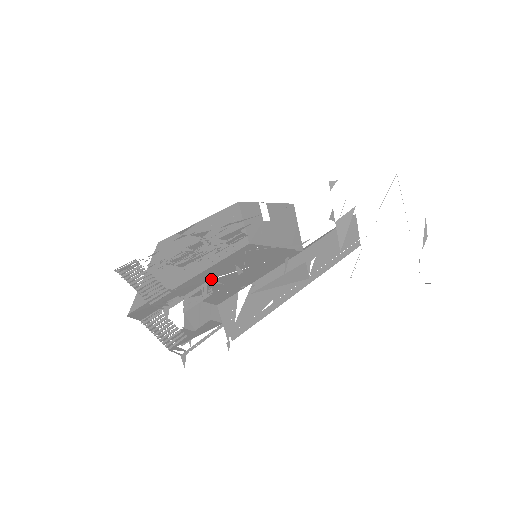
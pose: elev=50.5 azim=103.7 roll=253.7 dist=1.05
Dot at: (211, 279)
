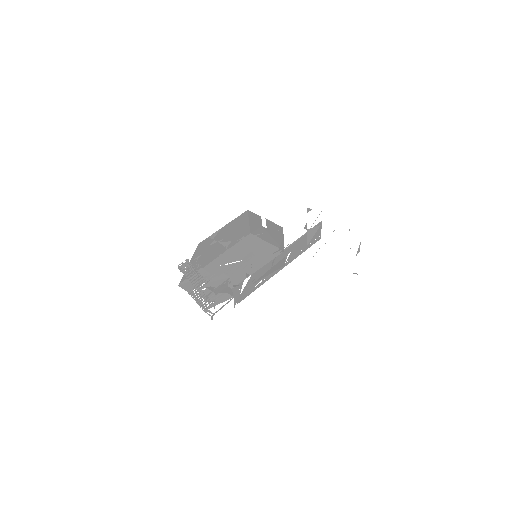
Dot at: (233, 285)
